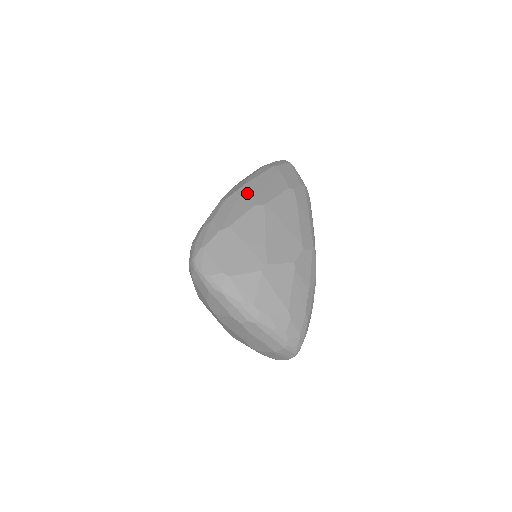
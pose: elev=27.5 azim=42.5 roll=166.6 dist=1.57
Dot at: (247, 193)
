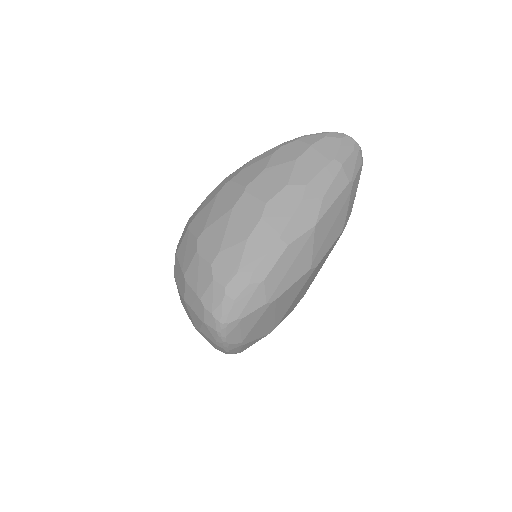
Dot at: (312, 245)
